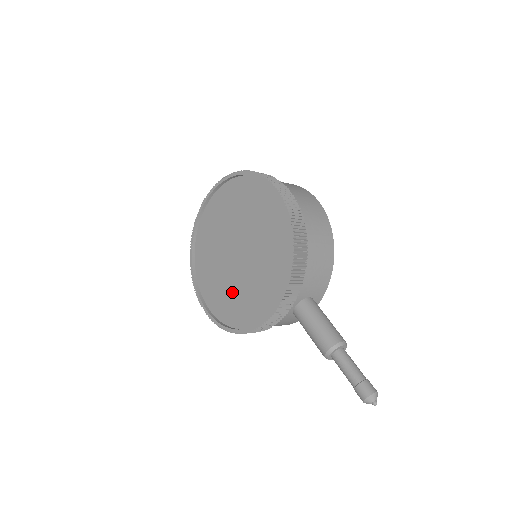
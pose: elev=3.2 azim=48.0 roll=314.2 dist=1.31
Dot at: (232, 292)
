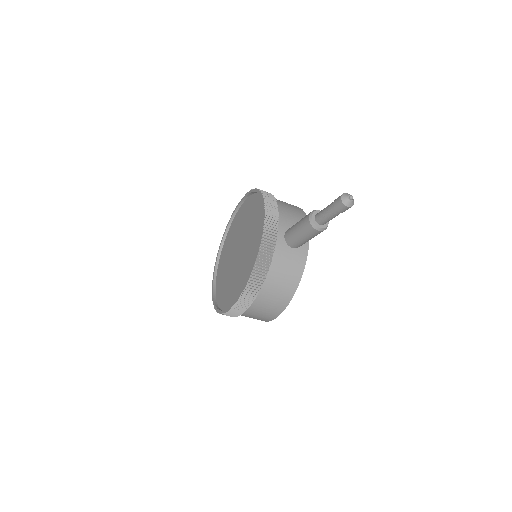
Dot at: (241, 272)
